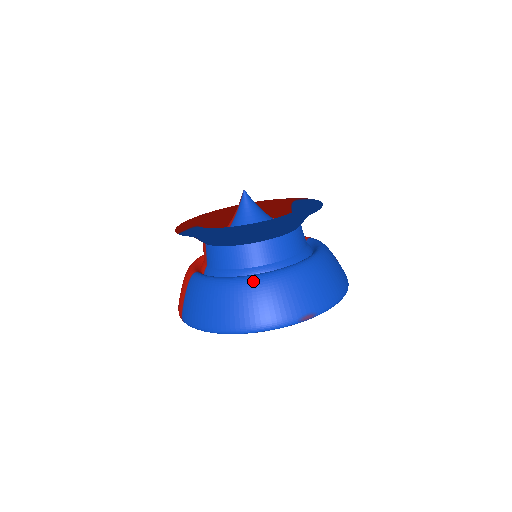
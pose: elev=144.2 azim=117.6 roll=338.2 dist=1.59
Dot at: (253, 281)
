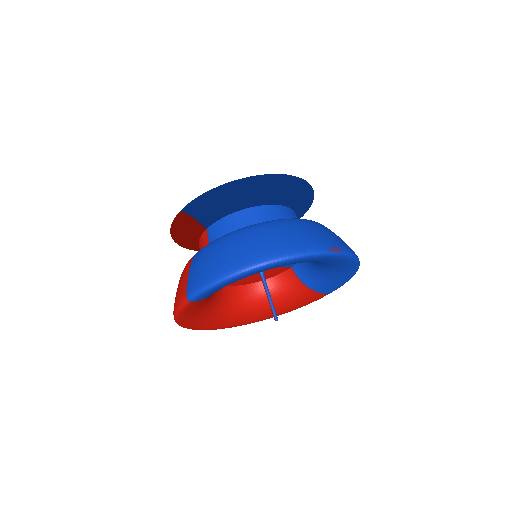
Dot at: (271, 222)
